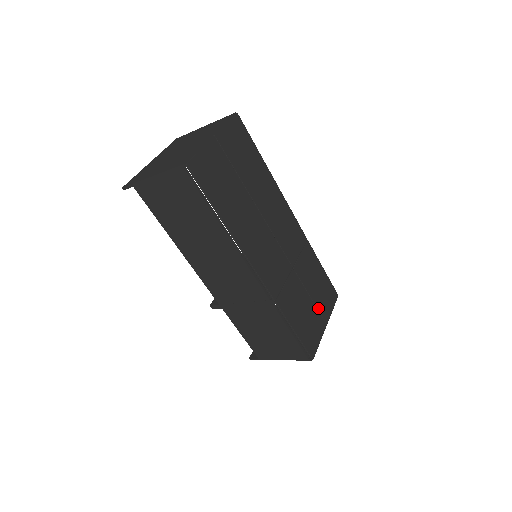
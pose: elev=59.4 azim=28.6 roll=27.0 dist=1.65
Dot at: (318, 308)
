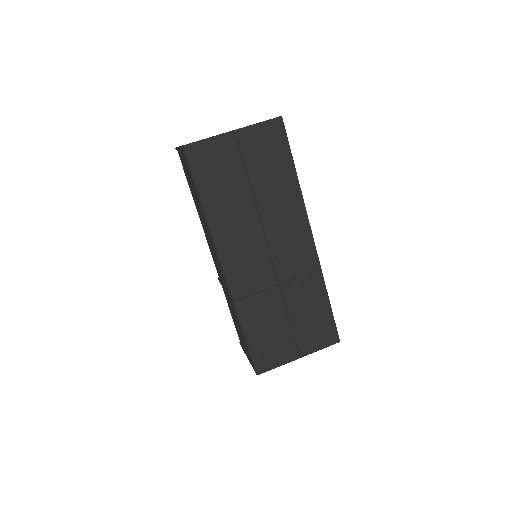
Dot at: (296, 337)
